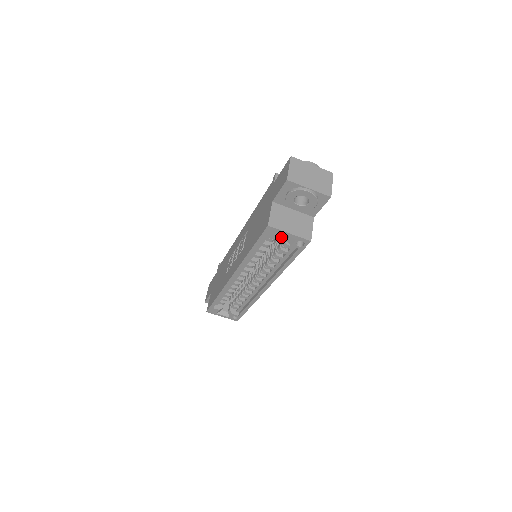
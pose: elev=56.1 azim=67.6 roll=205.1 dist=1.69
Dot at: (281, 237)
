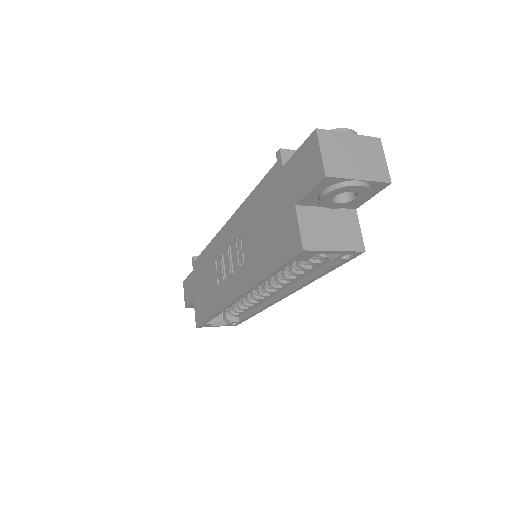
Dot at: occluded
